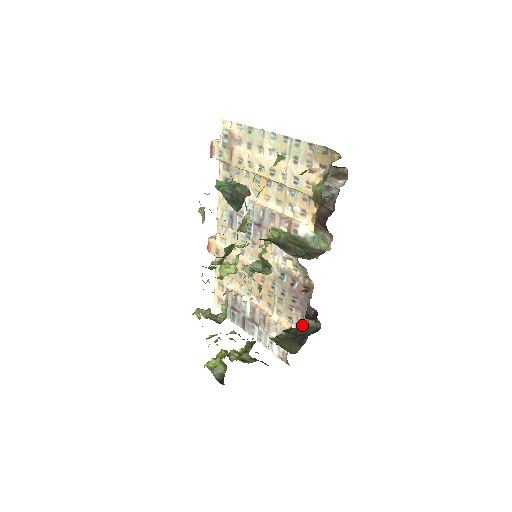
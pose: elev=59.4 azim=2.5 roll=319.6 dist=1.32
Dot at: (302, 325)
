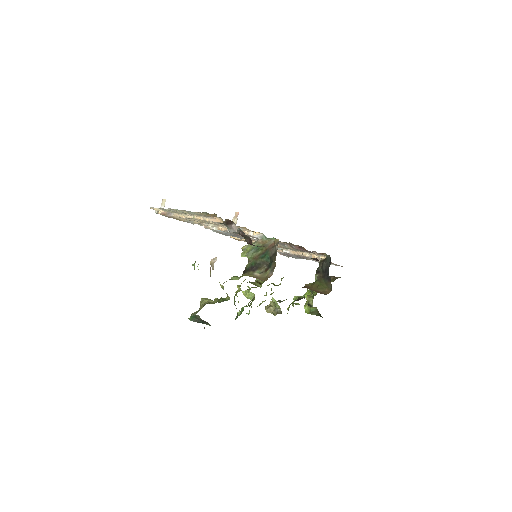
Dot at: occluded
